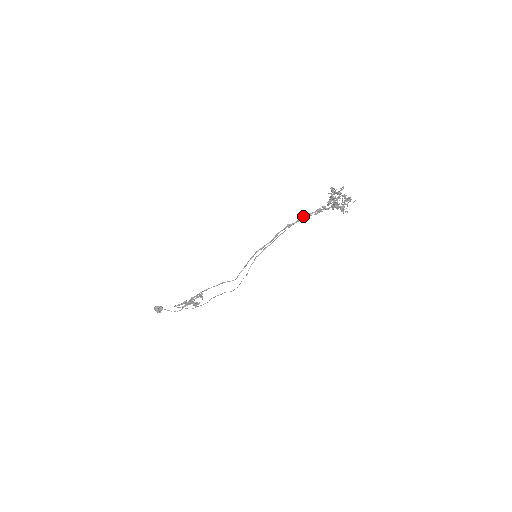
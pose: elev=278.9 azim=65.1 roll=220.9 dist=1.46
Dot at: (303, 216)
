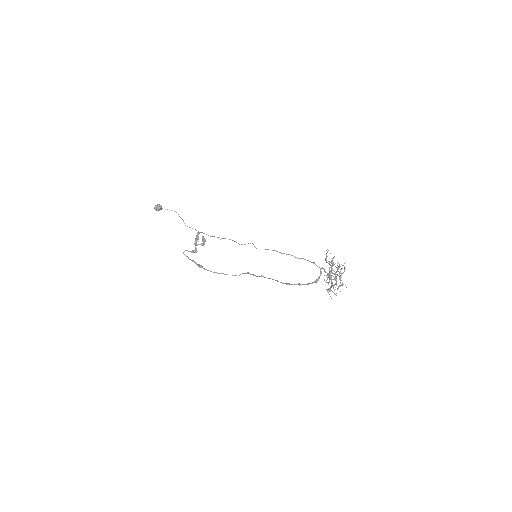
Dot at: occluded
